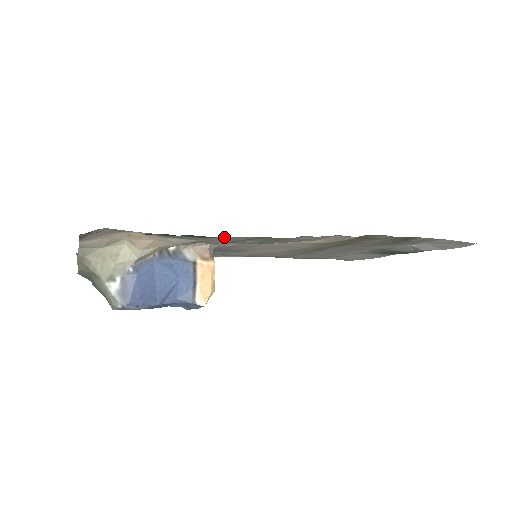
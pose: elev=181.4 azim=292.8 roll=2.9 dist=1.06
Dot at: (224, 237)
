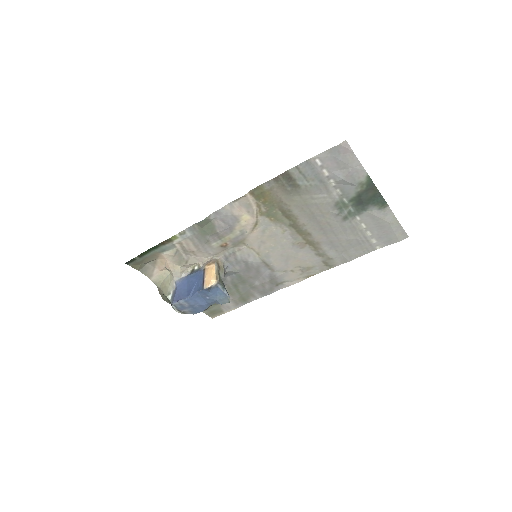
Dot at: (176, 236)
